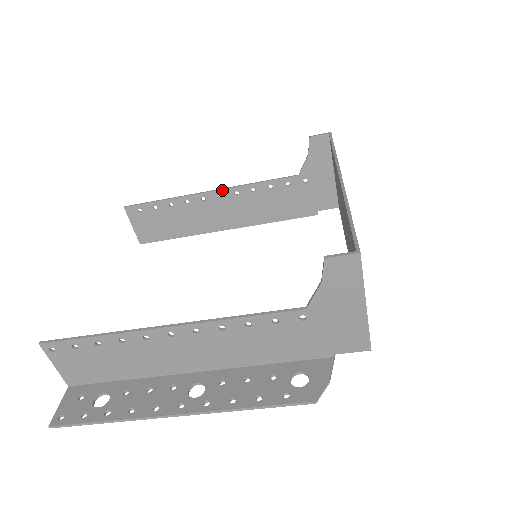
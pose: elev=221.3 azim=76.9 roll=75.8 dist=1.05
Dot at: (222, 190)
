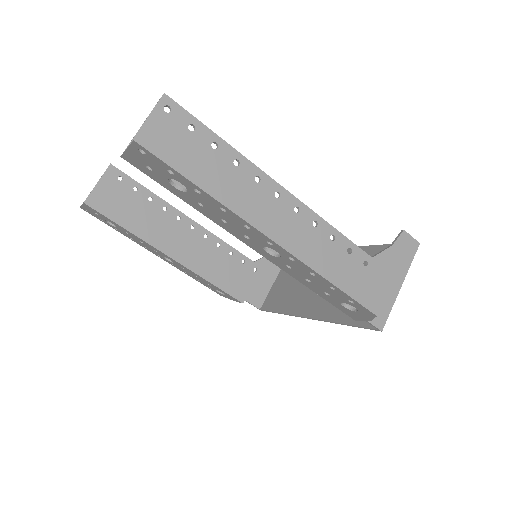
Dot at: (198, 224)
